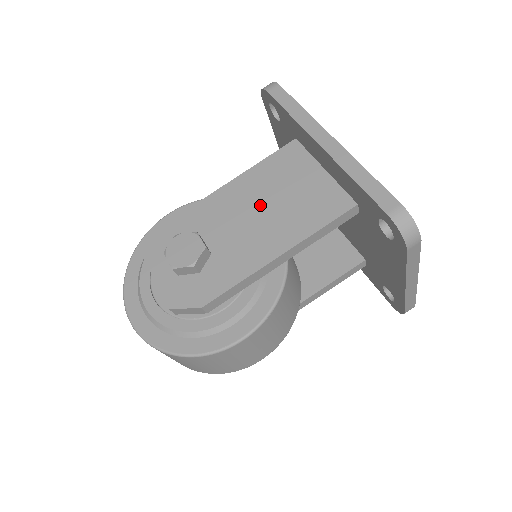
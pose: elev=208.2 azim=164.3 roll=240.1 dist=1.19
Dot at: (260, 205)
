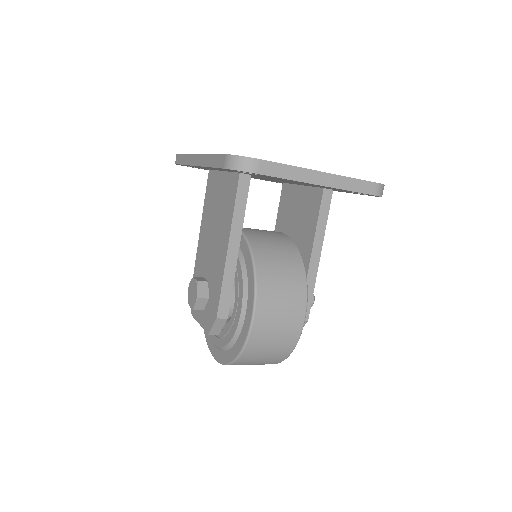
Dot at: (212, 228)
